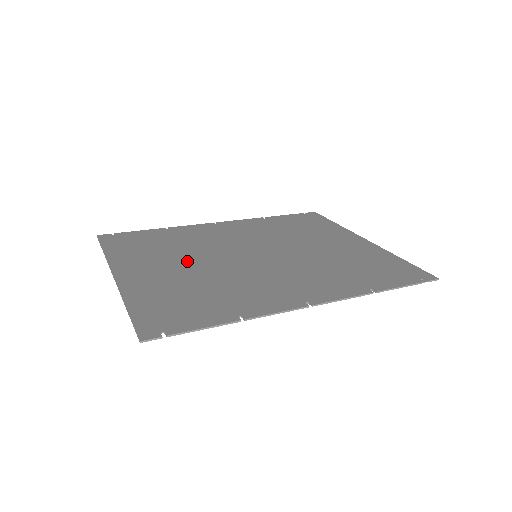
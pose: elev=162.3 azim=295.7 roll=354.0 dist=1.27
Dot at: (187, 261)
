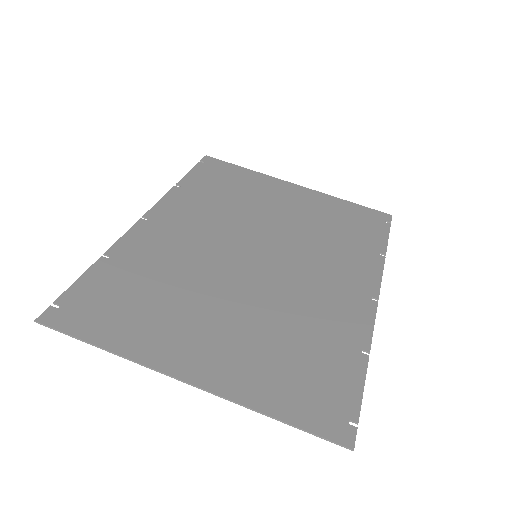
Dot at: (215, 304)
